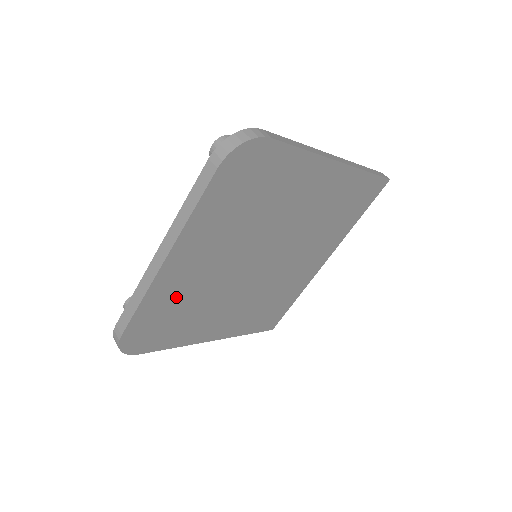
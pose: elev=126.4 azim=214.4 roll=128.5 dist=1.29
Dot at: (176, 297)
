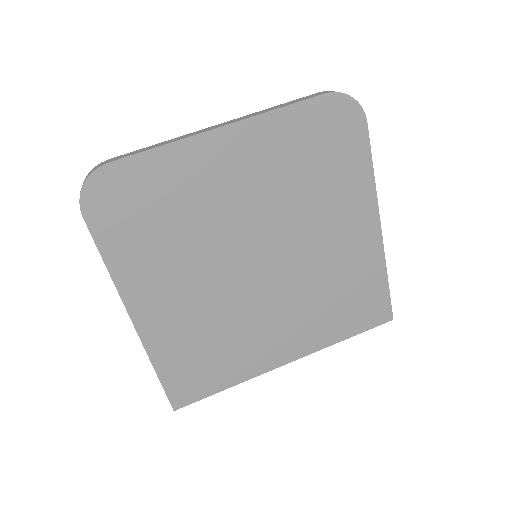
Dot at: (182, 189)
